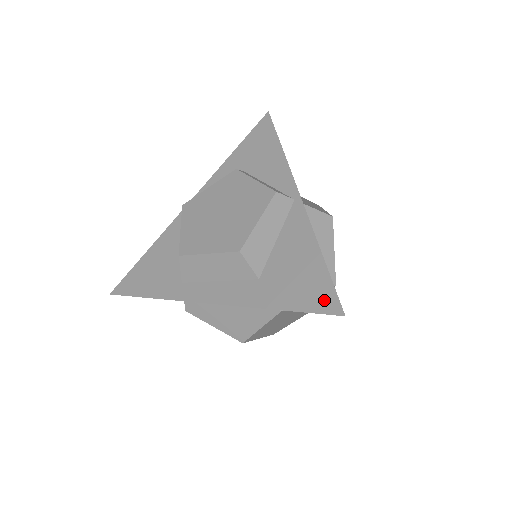
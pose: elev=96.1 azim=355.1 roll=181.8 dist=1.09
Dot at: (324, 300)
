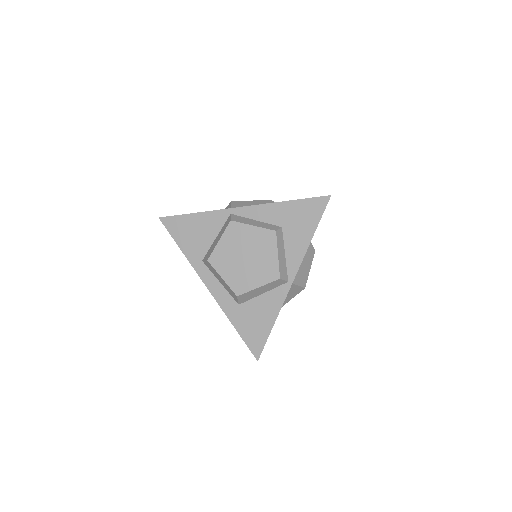
Dot at: (256, 346)
